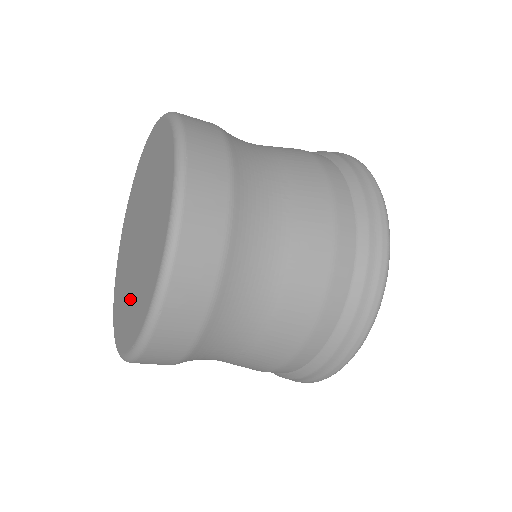
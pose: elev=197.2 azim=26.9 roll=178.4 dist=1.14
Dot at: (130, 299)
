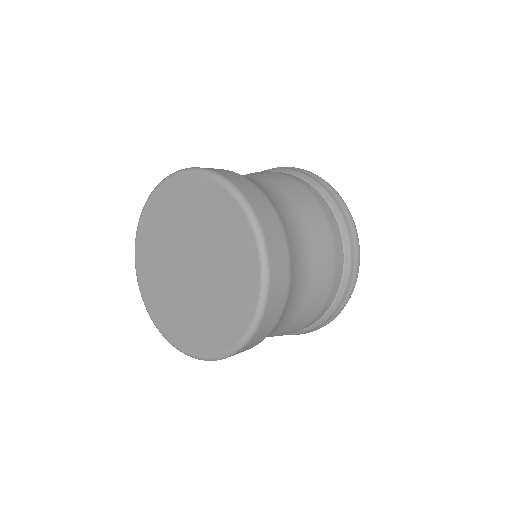
Dot at: (209, 313)
